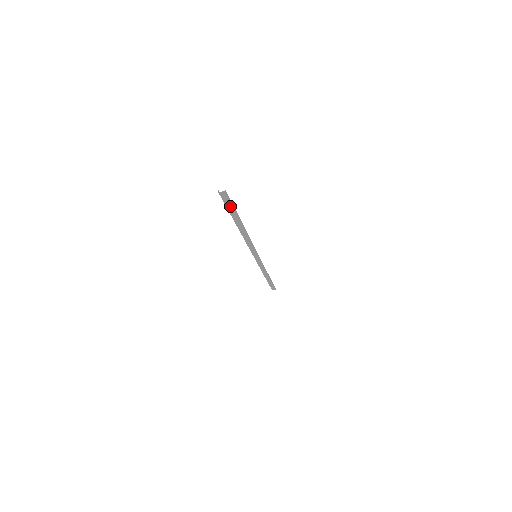
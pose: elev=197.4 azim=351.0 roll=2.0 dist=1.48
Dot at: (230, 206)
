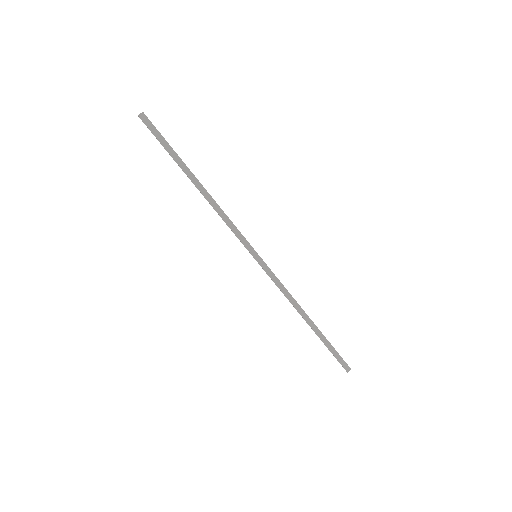
Dot at: (162, 140)
